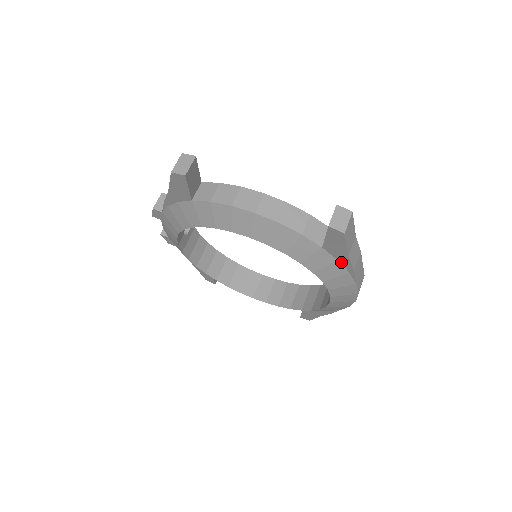
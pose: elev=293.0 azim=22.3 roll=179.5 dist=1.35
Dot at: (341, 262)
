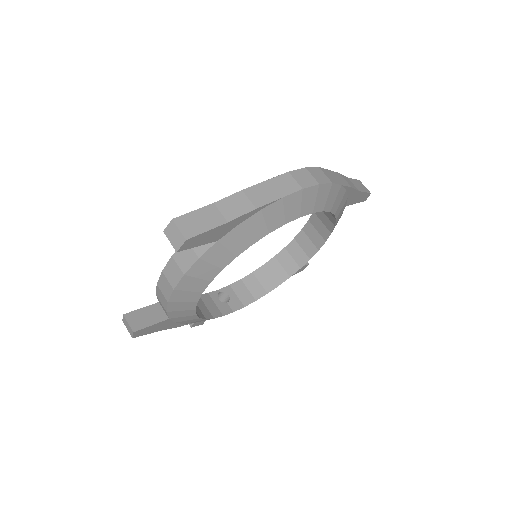
Dot at: (241, 222)
